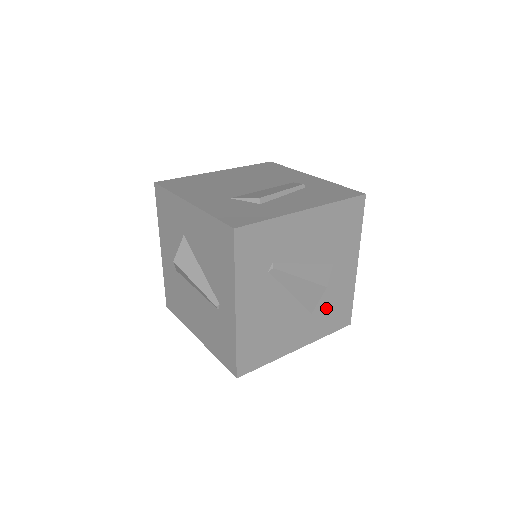
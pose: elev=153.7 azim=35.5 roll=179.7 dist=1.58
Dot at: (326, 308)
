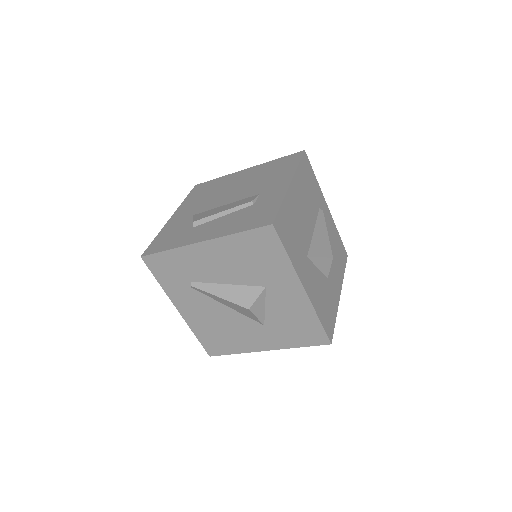
Dot at: (282, 323)
